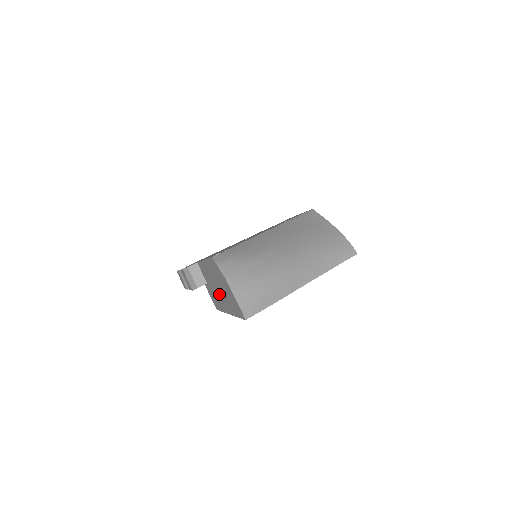
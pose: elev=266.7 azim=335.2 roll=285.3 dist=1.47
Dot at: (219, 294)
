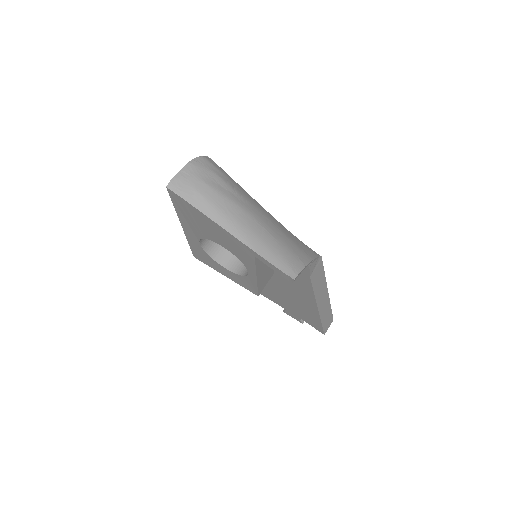
Dot at: occluded
